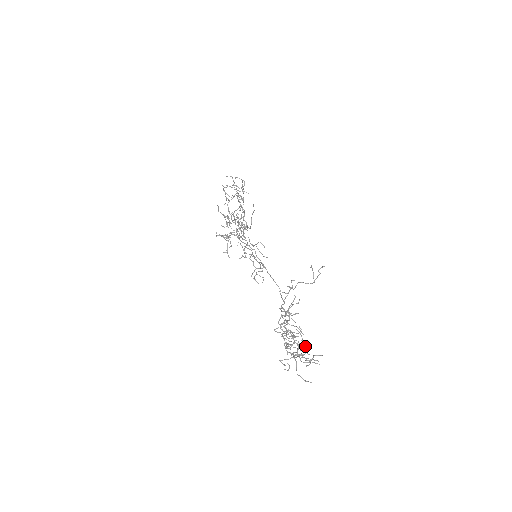
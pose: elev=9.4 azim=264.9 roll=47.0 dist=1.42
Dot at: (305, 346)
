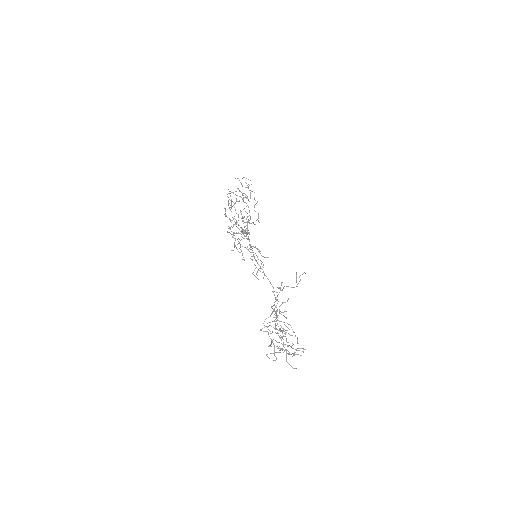
Dot at: occluded
